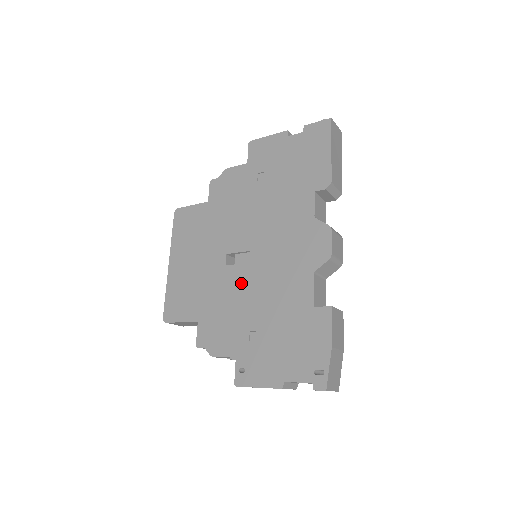
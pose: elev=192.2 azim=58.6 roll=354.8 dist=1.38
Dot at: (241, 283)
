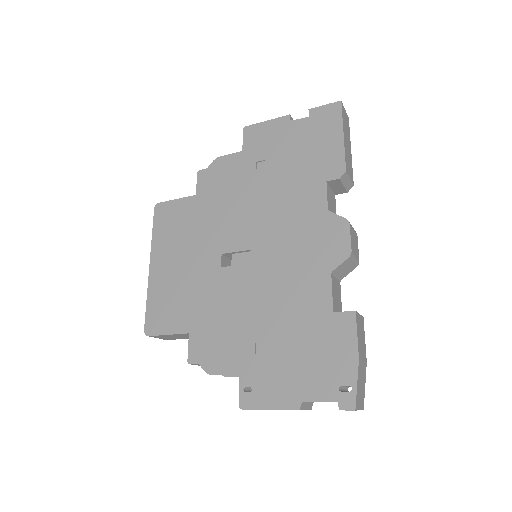
Dot at: (241, 287)
